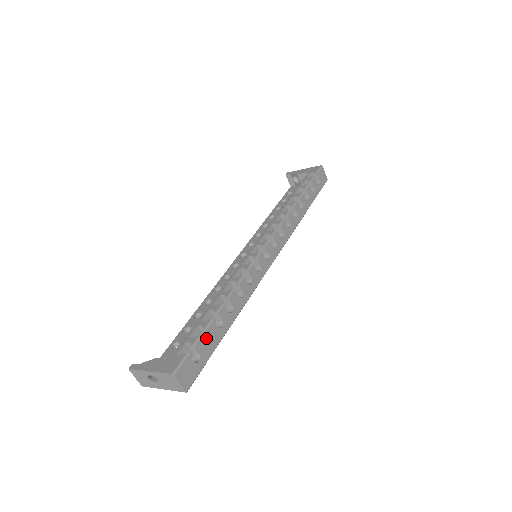
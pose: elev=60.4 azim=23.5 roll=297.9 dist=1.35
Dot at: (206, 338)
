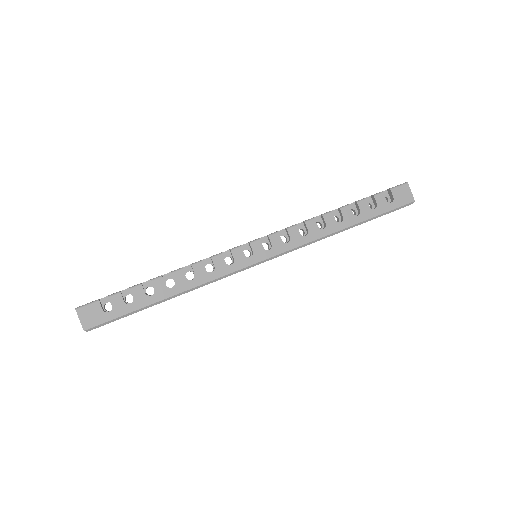
Dot at: occluded
